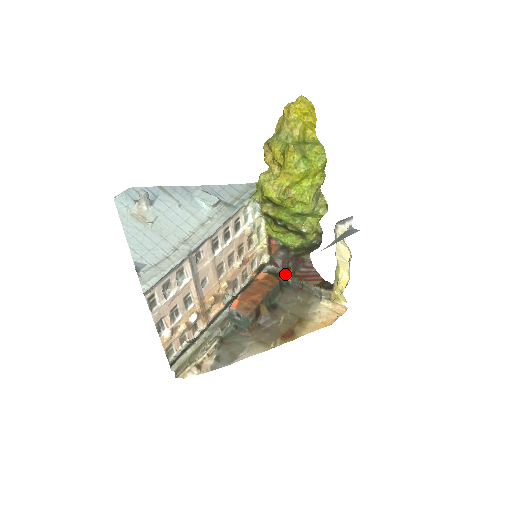
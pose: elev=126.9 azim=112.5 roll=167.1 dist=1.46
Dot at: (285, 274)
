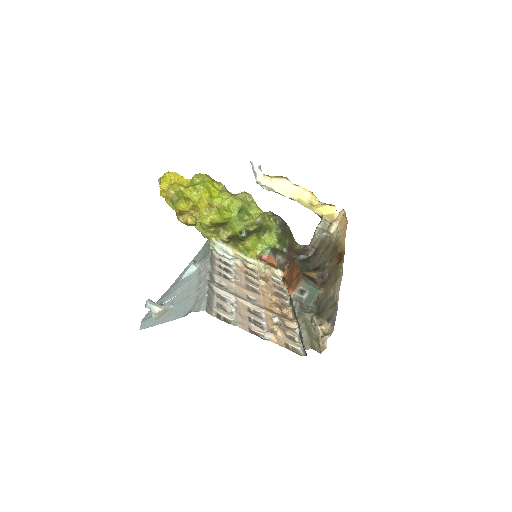
Dot at: (298, 259)
